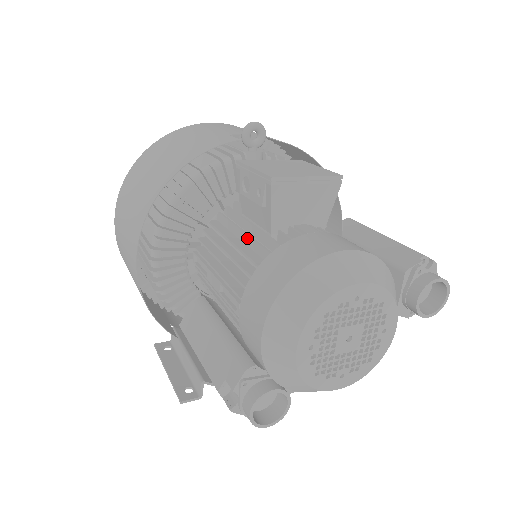
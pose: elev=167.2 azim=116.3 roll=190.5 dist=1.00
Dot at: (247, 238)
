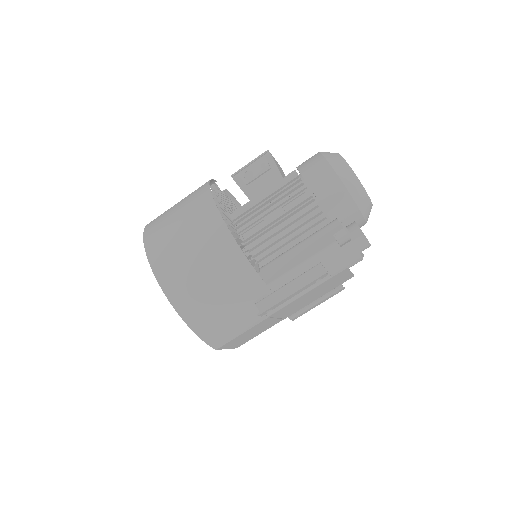
Dot at: (272, 190)
